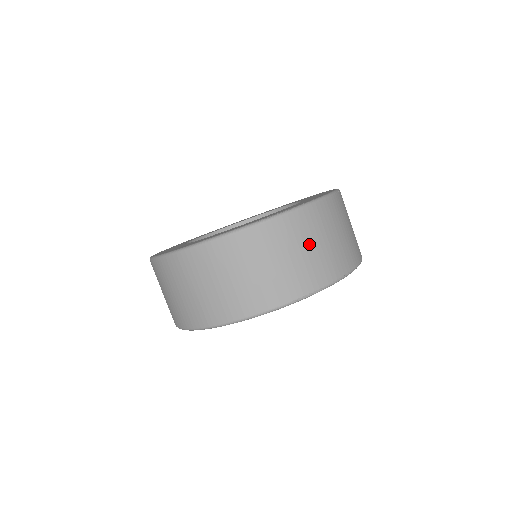
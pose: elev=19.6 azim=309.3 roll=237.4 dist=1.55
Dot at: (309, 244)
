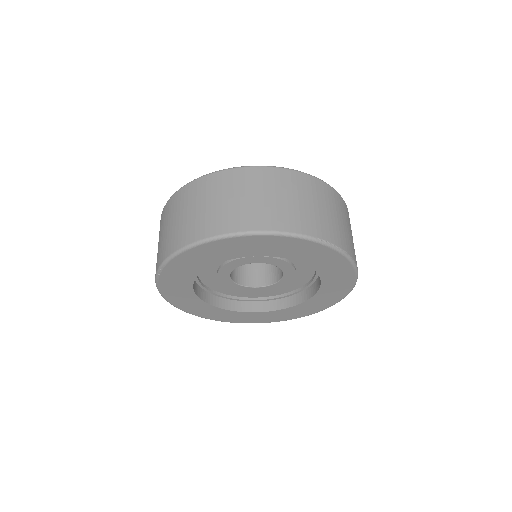
Dot at: (336, 213)
